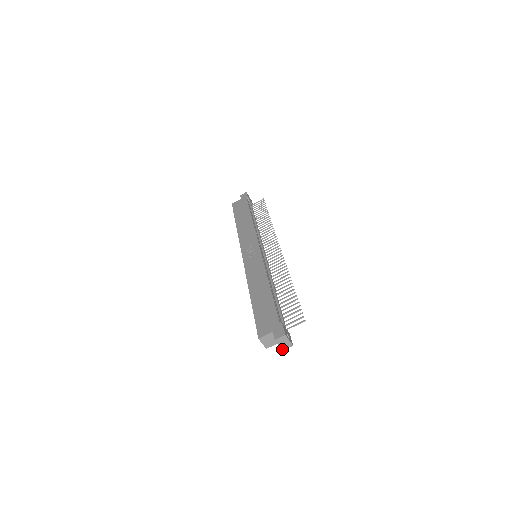
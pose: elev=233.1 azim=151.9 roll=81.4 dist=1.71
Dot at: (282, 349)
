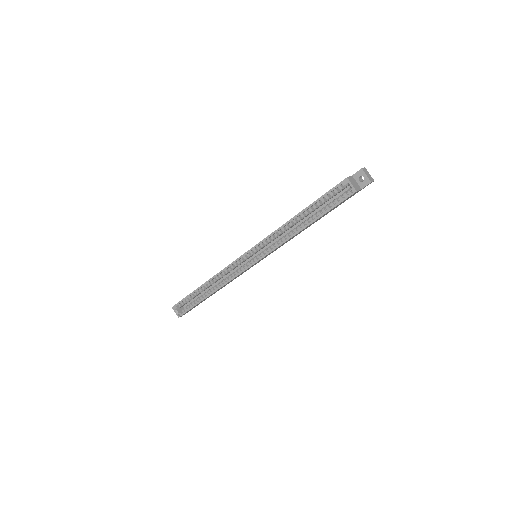
Dot at: (370, 181)
